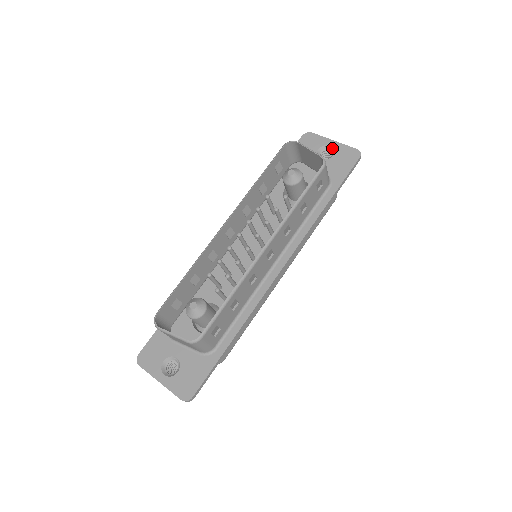
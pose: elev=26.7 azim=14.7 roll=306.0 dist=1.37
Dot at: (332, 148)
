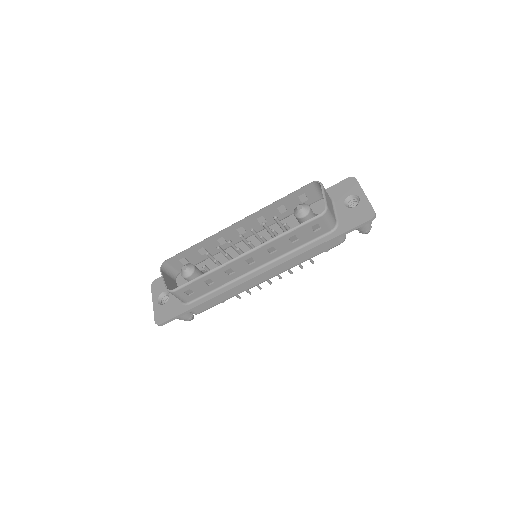
Dot at: (359, 200)
